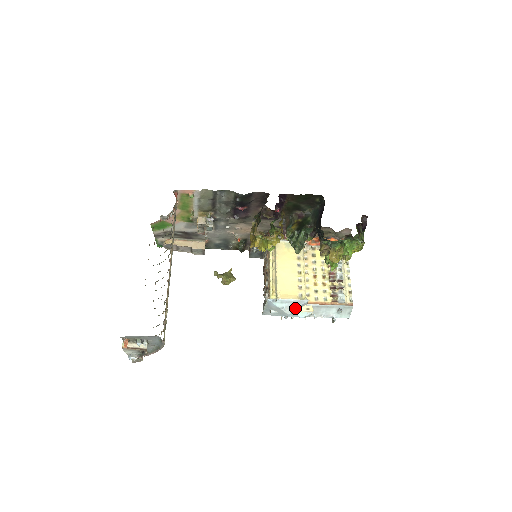
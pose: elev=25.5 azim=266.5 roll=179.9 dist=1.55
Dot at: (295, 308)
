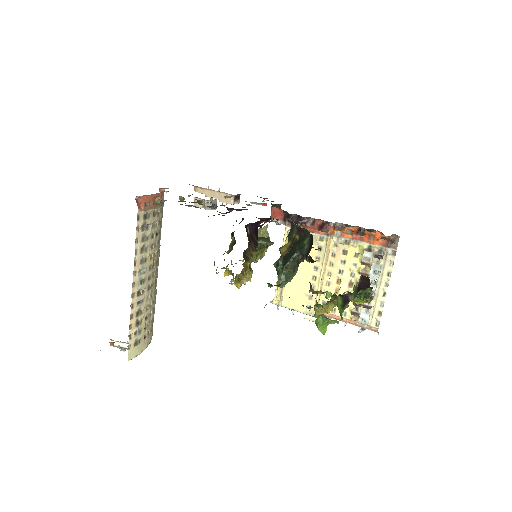
Dot at: (305, 314)
